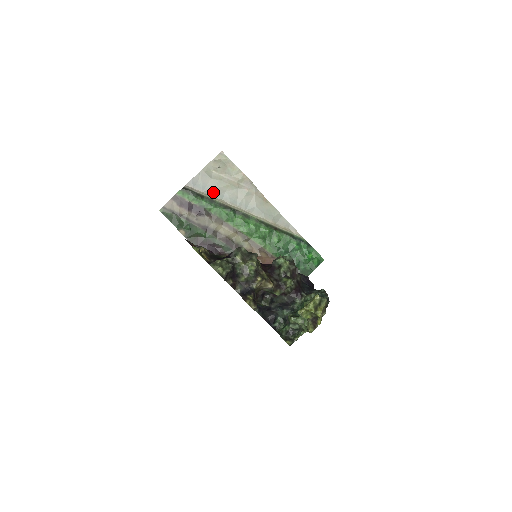
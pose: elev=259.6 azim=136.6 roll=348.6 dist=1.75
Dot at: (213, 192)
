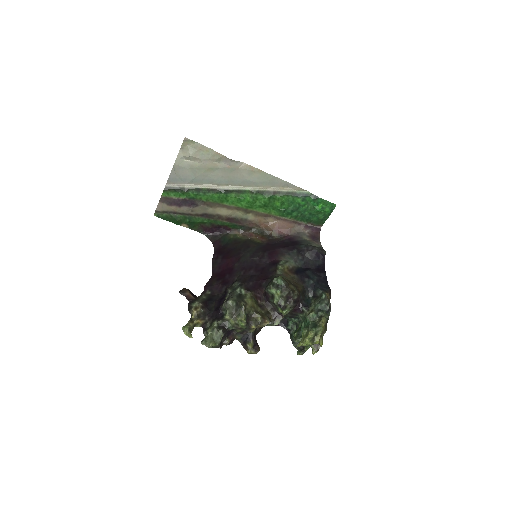
Dot at: (196, 181)
